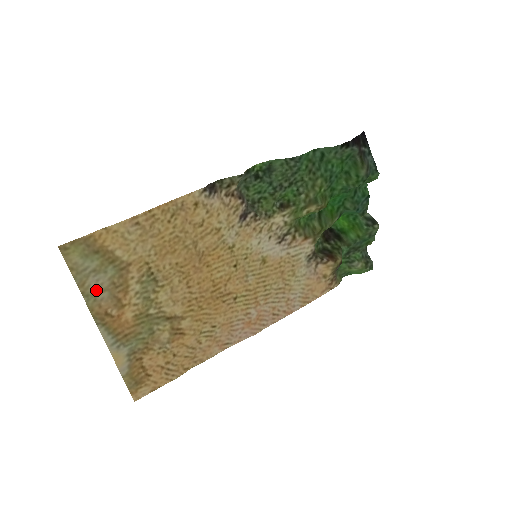
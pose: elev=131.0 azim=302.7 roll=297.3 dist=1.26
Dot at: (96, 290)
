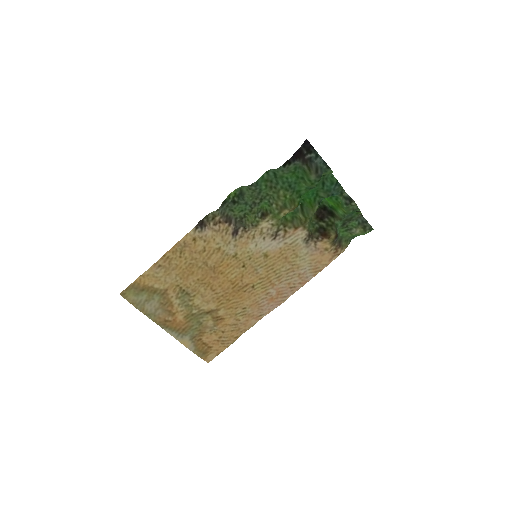
Dot at: (153, 310)
